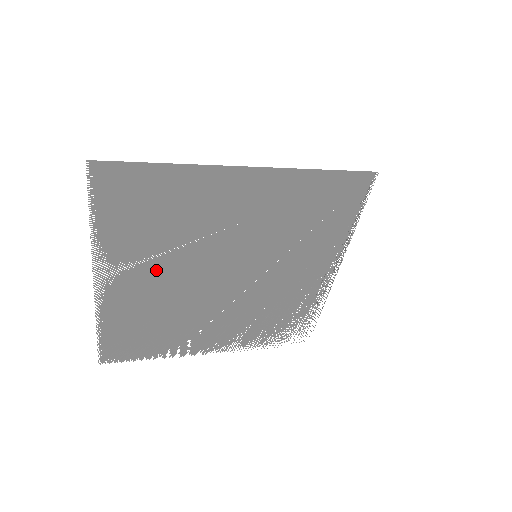
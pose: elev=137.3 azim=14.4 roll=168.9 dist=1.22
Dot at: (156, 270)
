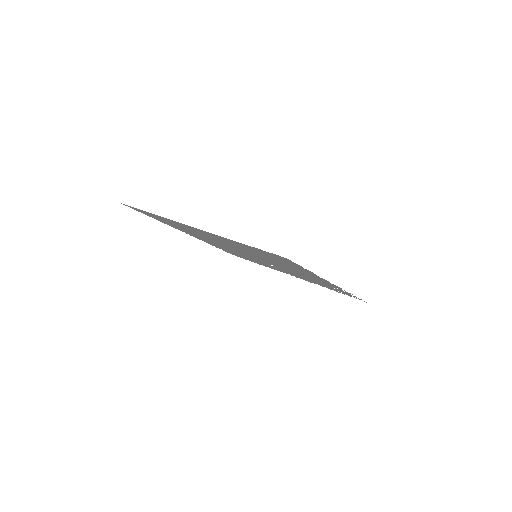
Dot at: occluded
